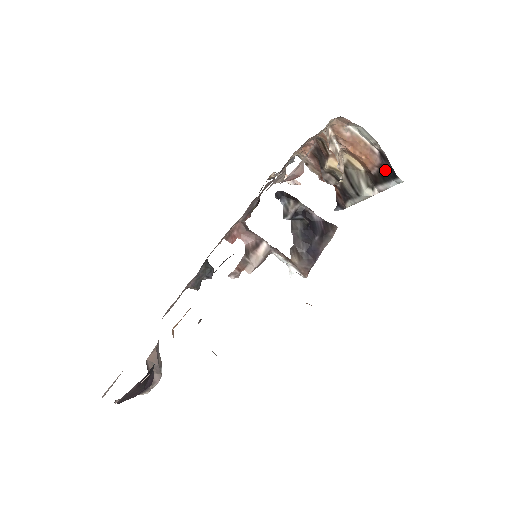
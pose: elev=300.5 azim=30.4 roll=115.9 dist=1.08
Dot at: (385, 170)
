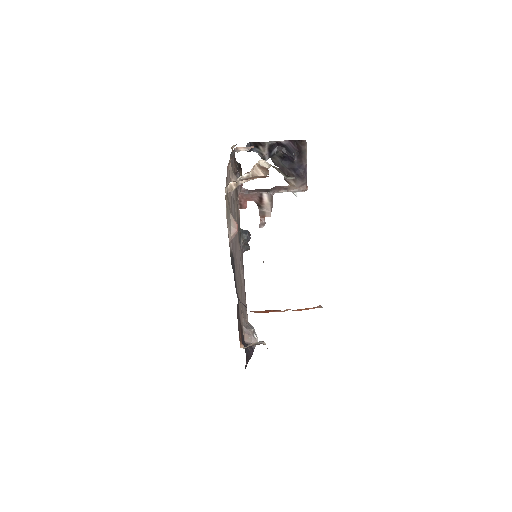
Dot at: occluded
